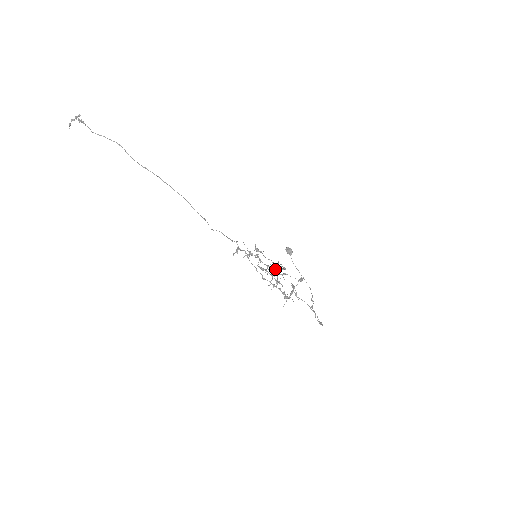
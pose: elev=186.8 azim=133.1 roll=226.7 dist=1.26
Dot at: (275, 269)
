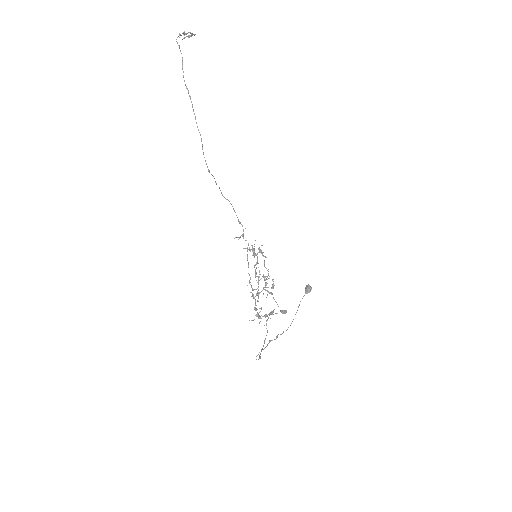
Dot at: (267, 283)
